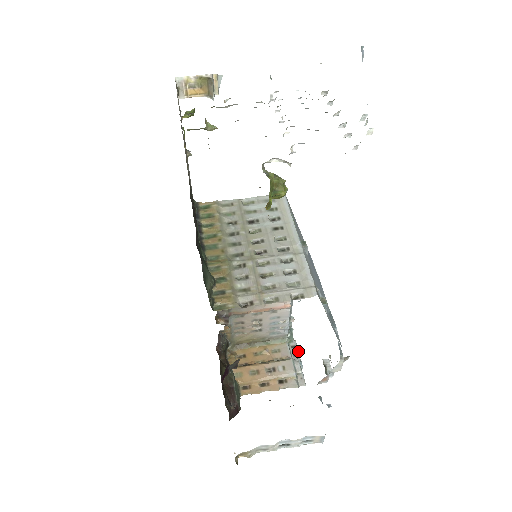
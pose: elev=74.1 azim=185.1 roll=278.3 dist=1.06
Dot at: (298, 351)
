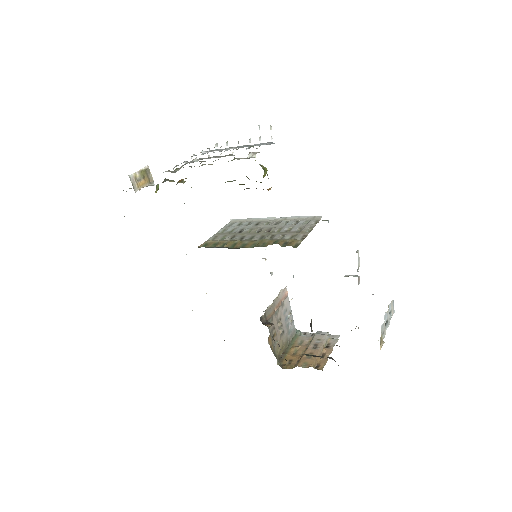
Dot at: occluded
